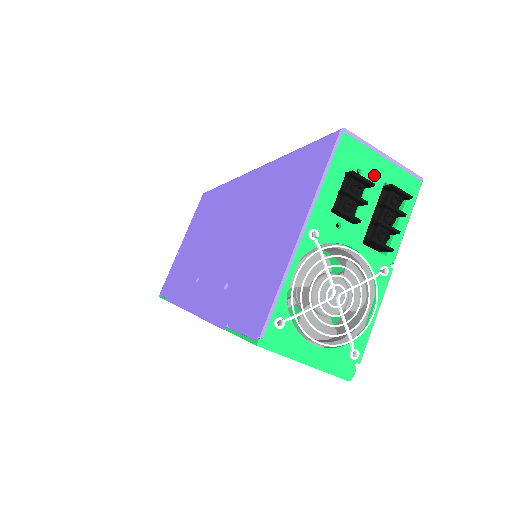
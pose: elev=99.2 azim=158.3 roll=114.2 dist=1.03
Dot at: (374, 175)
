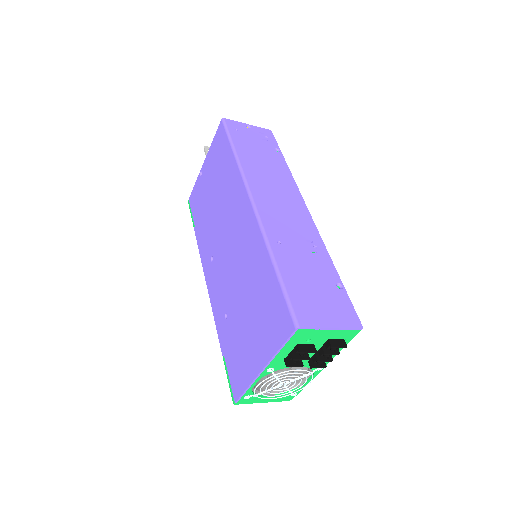
Dot at: (320, 339)
